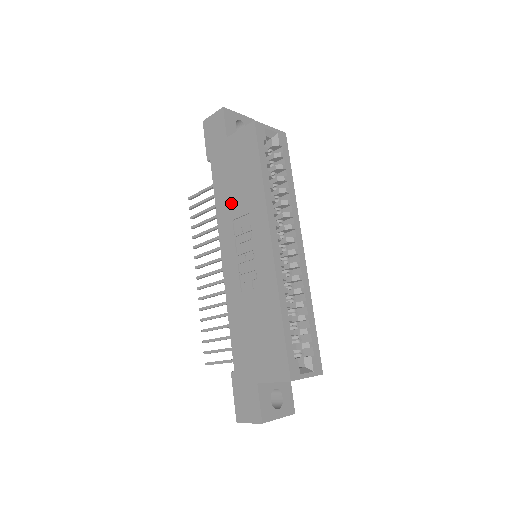
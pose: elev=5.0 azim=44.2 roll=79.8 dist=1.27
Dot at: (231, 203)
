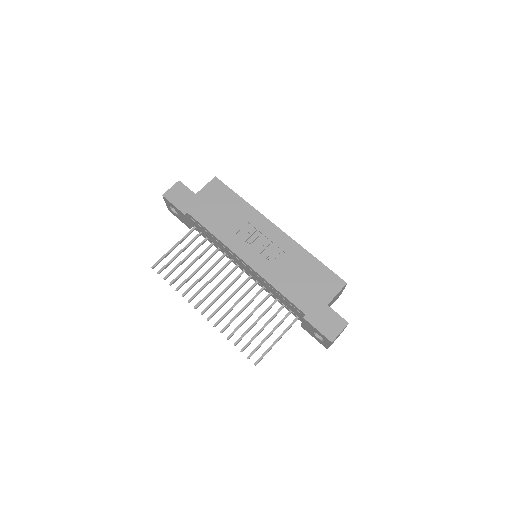
Dot at: (228, 225)
